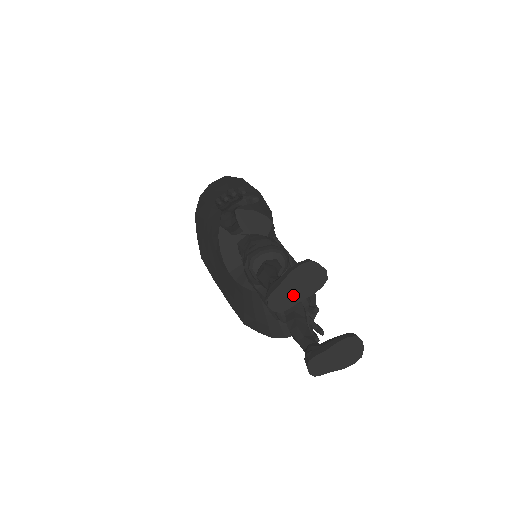
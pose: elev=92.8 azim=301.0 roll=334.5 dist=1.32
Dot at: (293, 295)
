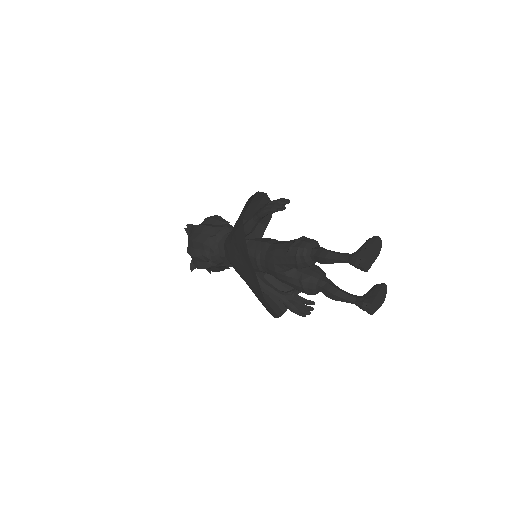
Dot at: (371, 260)
